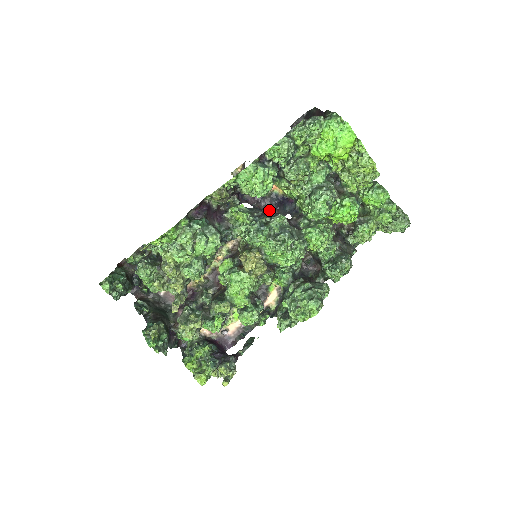
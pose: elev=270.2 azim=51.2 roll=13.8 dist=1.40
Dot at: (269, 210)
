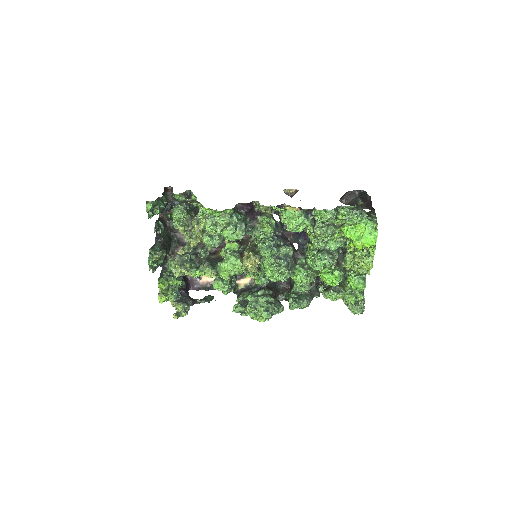
Dot at: occluded
